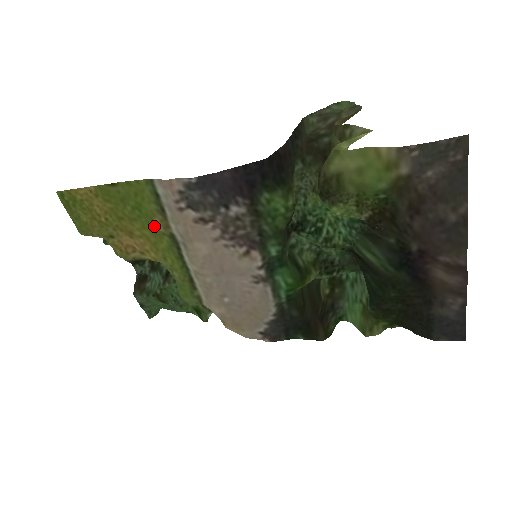
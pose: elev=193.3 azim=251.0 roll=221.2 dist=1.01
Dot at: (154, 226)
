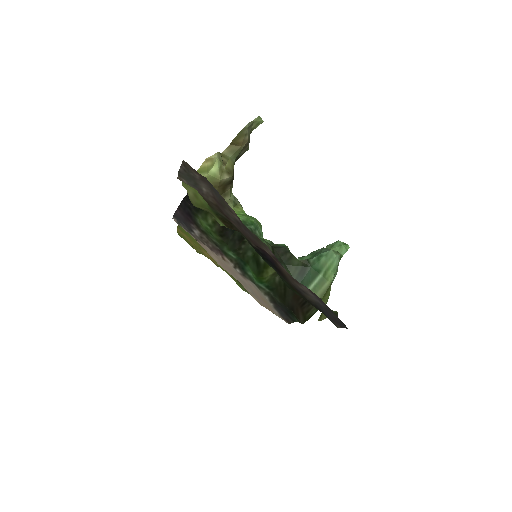
Dot at: (200, 246)
